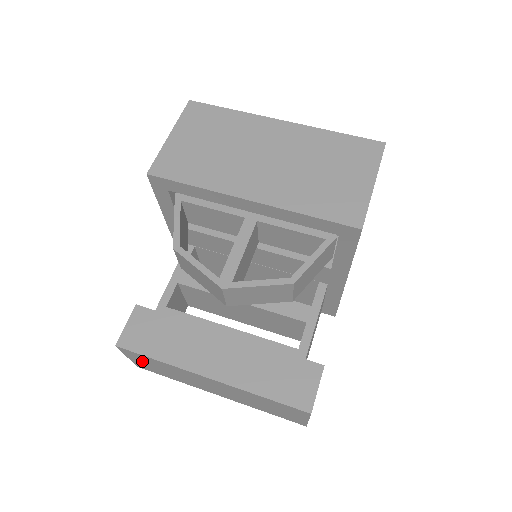
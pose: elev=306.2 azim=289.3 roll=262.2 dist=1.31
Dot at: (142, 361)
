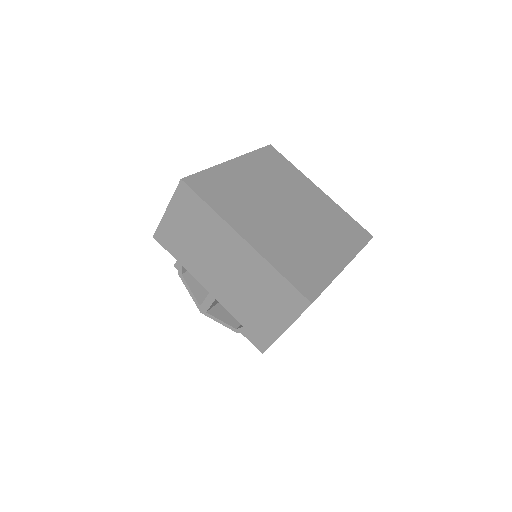
Dot at: occluded
